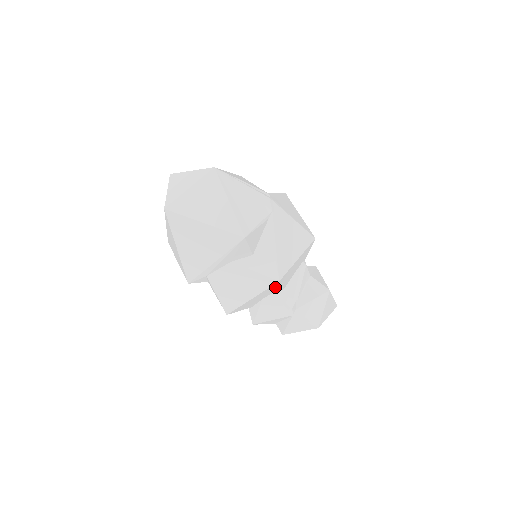
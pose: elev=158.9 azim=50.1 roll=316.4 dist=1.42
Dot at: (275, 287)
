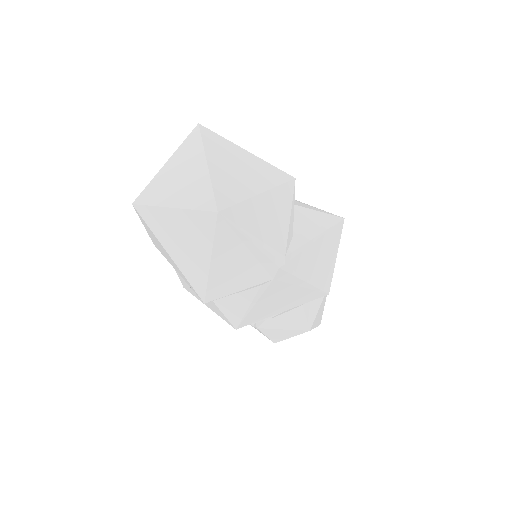
Dot at: occluded
